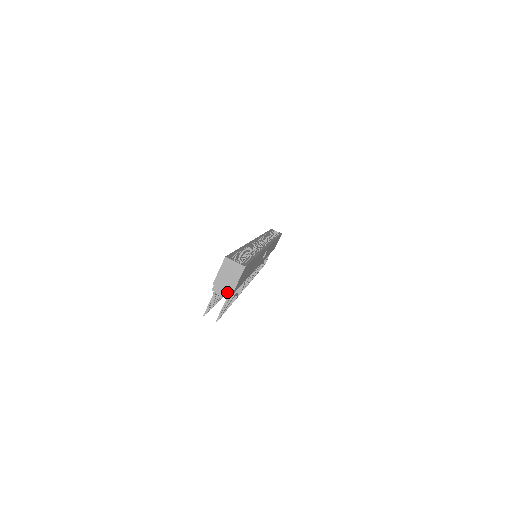
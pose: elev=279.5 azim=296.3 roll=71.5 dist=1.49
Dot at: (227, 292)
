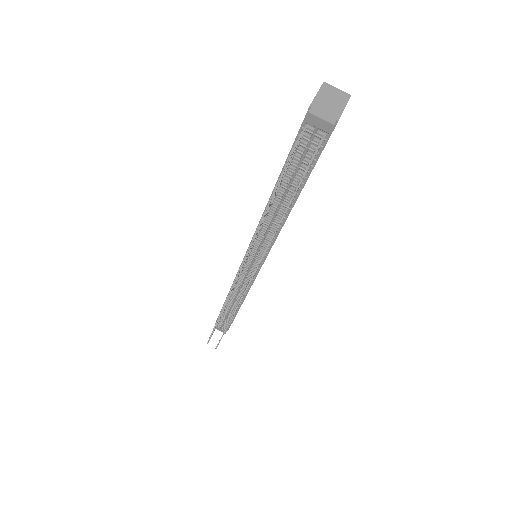
Dot at: (331, 117)
